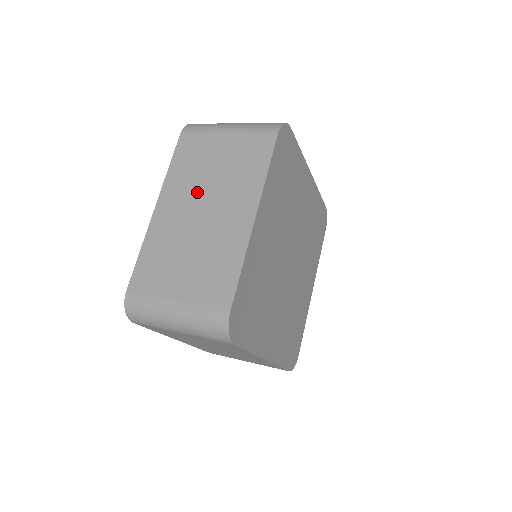
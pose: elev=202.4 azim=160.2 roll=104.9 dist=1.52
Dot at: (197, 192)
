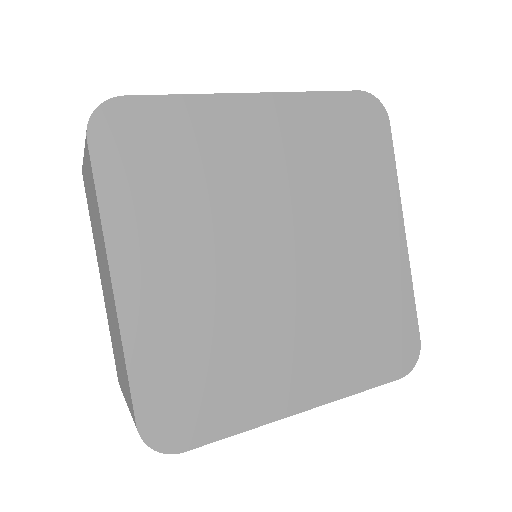
Dot at: (99, 254)
